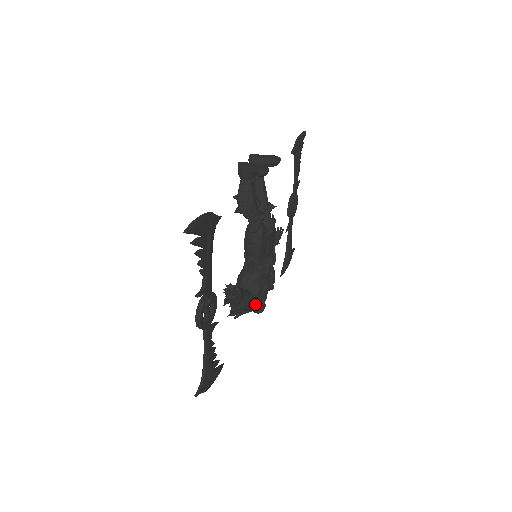
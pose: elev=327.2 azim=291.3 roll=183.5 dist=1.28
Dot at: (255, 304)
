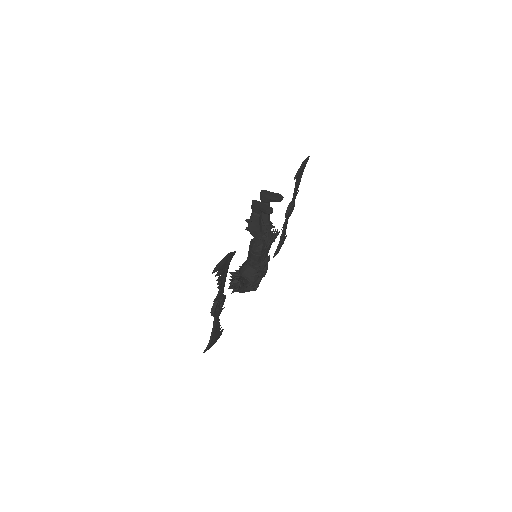
Dot at: (251, 287)
